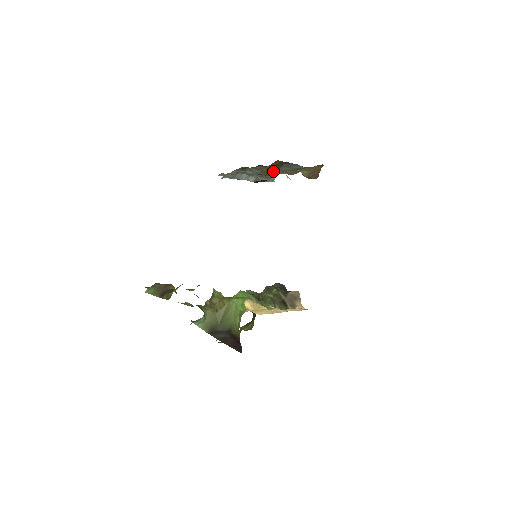
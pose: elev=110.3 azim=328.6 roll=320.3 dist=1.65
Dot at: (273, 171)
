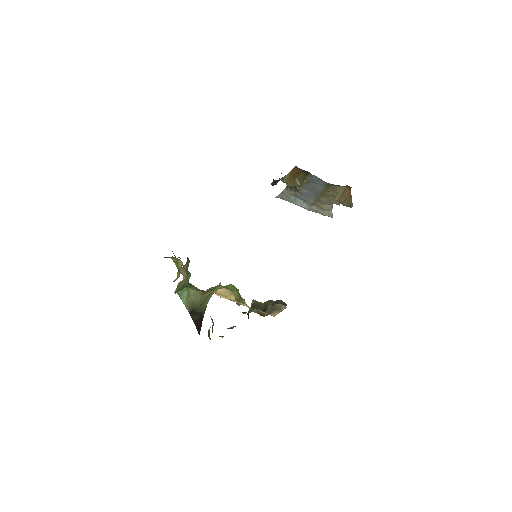
Dot at: occluded
